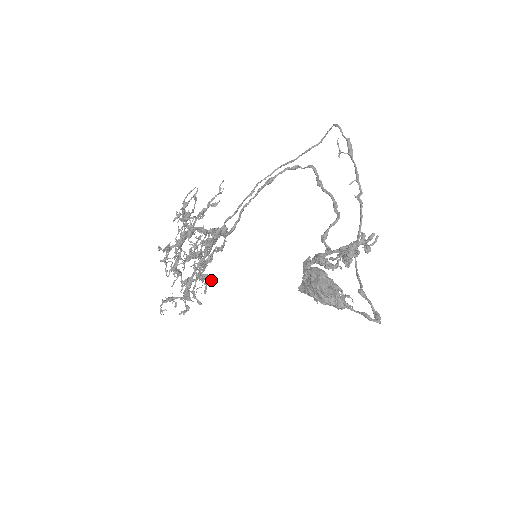
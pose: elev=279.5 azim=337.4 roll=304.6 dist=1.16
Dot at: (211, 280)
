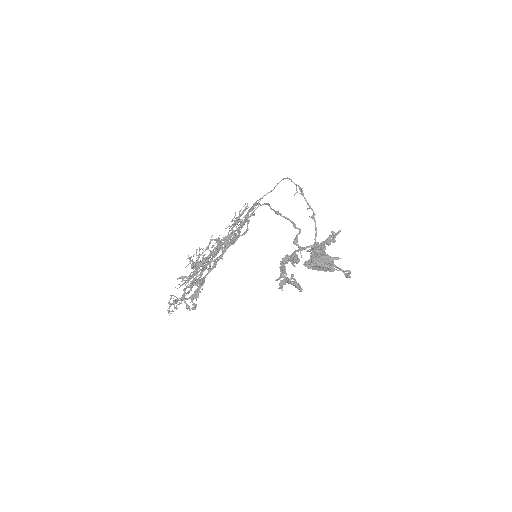
Dot at: occluded
